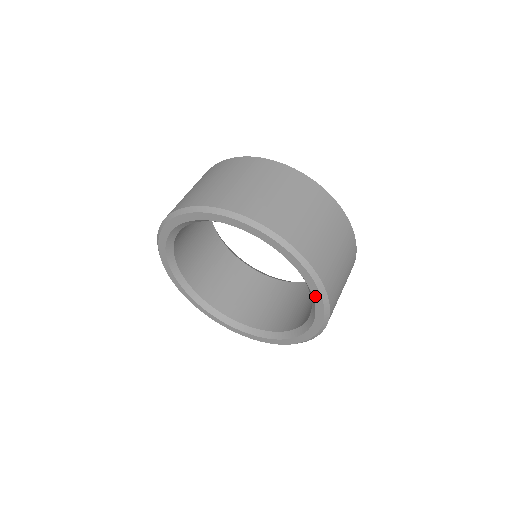
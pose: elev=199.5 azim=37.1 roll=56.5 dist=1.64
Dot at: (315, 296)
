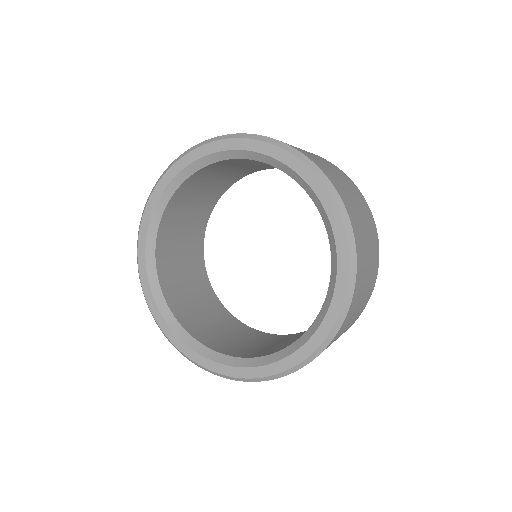
Dot at: (339, 280)
